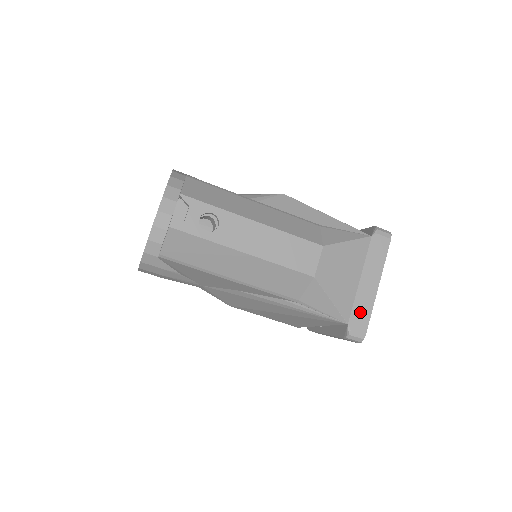
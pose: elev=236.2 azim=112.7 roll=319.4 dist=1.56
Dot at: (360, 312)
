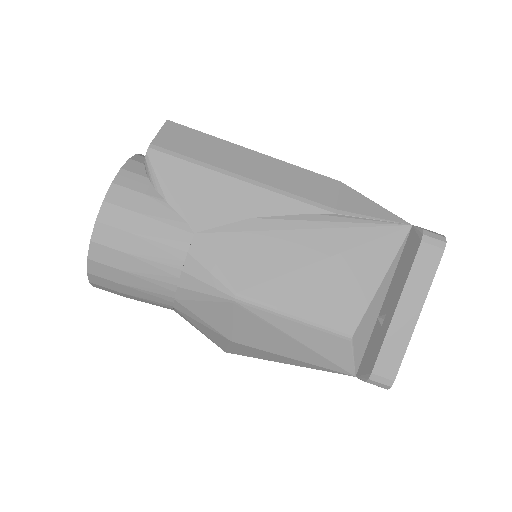
Dot at: occluded
